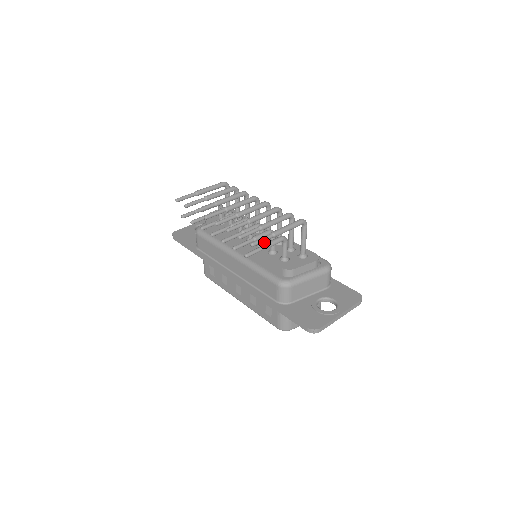
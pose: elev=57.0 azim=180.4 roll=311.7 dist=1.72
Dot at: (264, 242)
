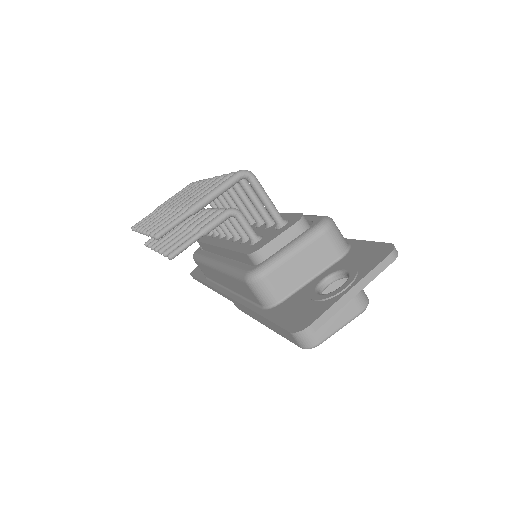
Dot at: occluded
